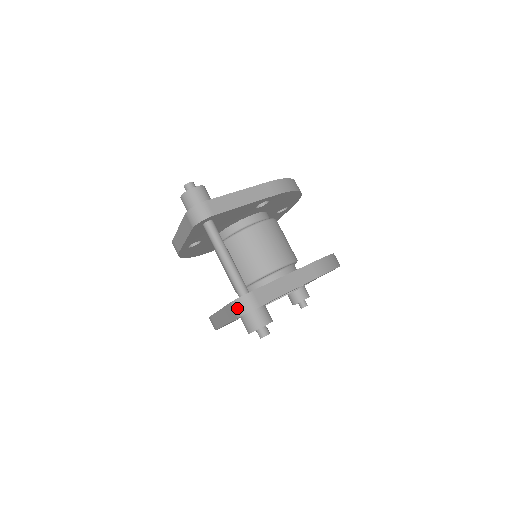
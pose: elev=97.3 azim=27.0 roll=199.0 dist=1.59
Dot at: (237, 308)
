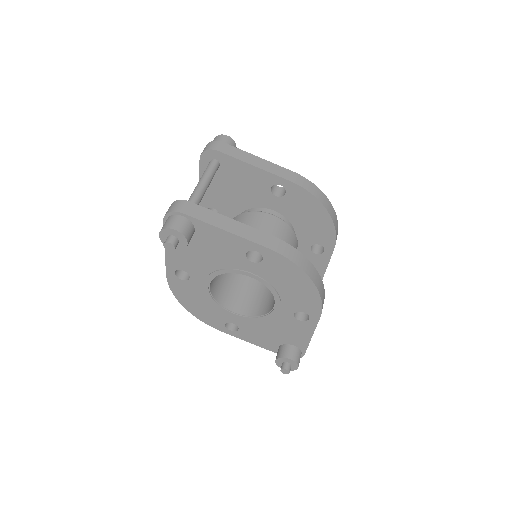
Dot at: (168, 209)
